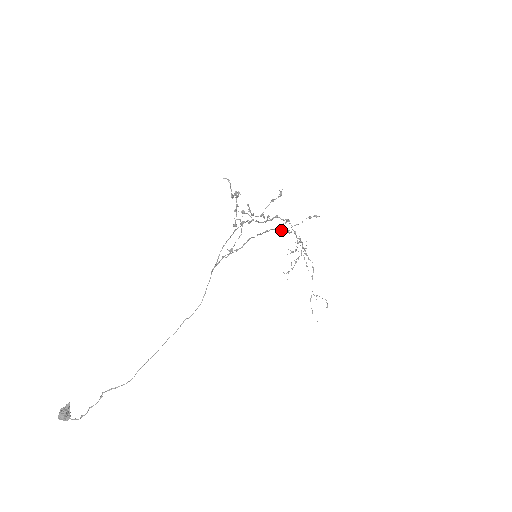
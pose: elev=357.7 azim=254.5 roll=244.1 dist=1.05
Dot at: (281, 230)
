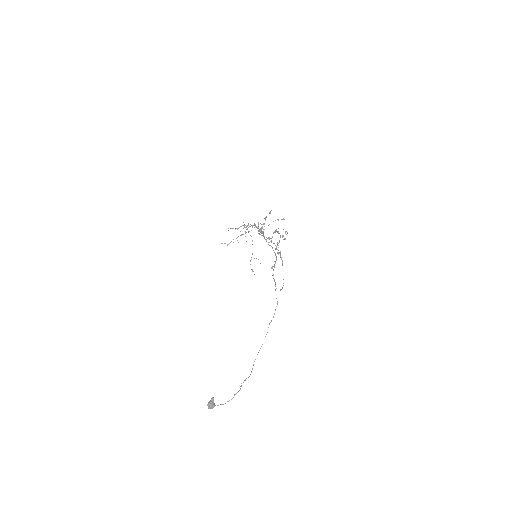
Dot at: (263, 232)
